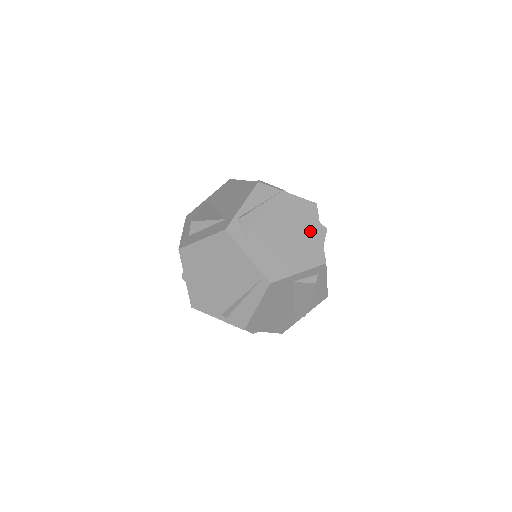
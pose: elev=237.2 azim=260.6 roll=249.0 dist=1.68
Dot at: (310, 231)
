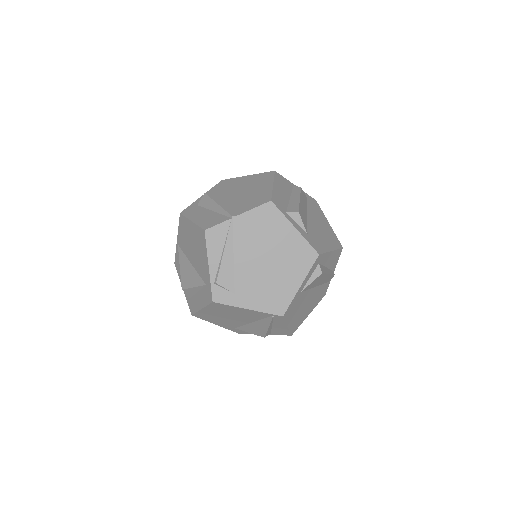
Dot at: (284, 236)
